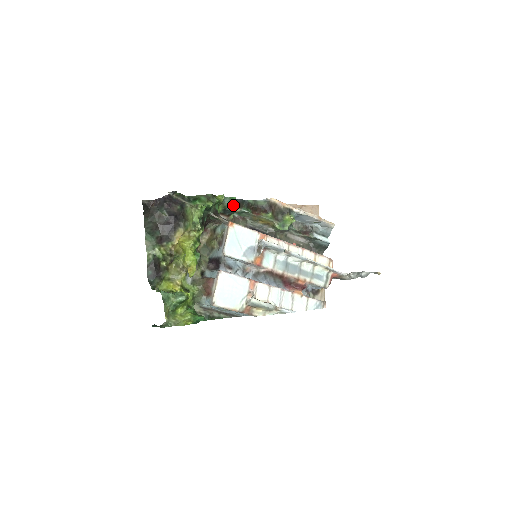
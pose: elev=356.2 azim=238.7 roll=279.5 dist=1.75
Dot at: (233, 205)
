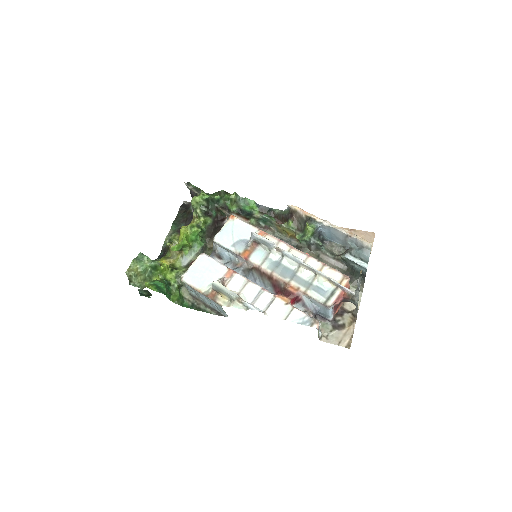
Dot at: (253, 209)
